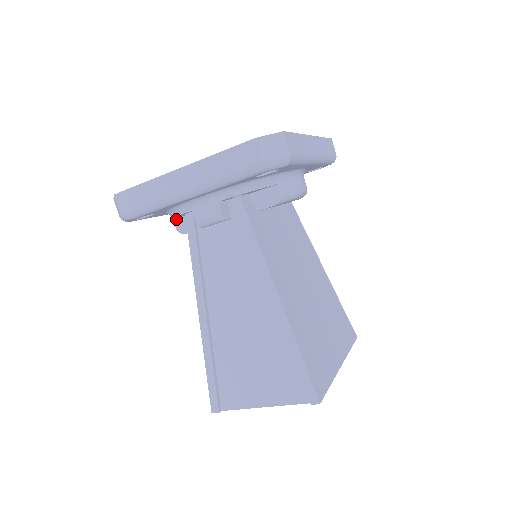
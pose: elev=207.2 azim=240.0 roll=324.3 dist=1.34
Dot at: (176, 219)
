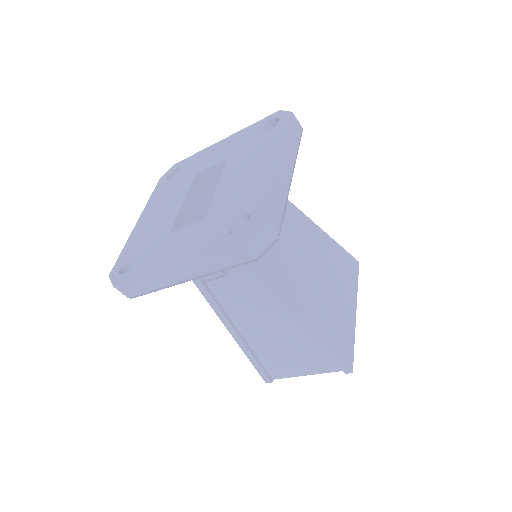
Dot at: occluded
